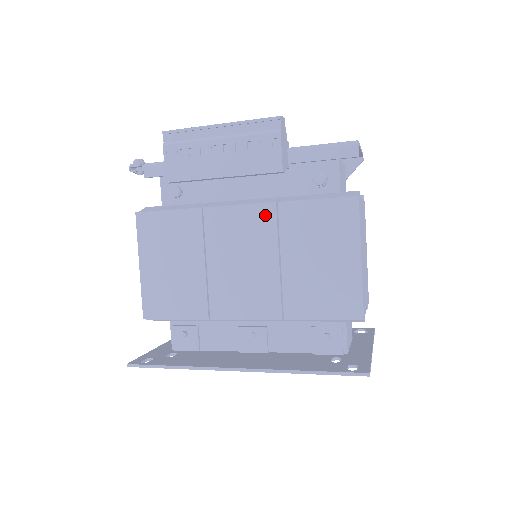
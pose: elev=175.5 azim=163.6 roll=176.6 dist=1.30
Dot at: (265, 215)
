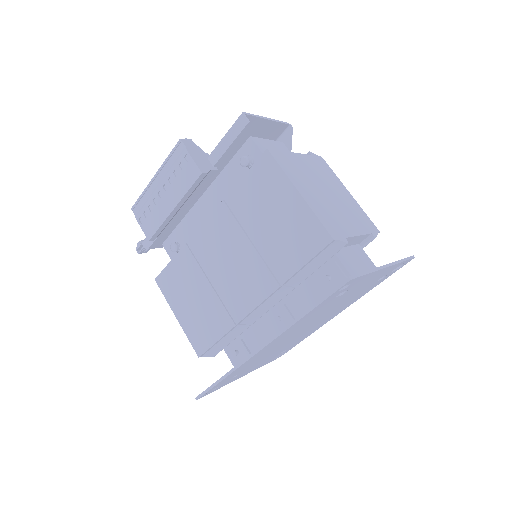
Dot at: (222, 215)
